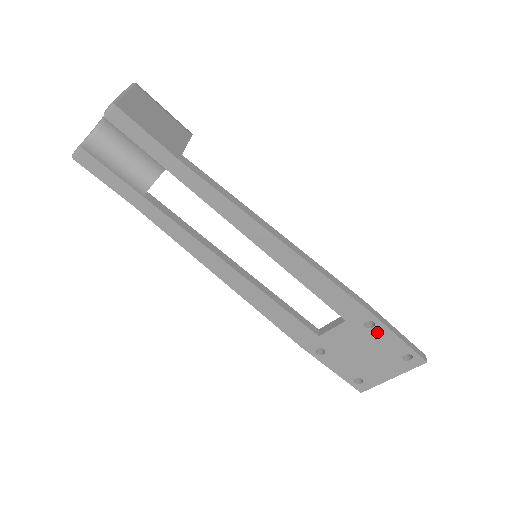
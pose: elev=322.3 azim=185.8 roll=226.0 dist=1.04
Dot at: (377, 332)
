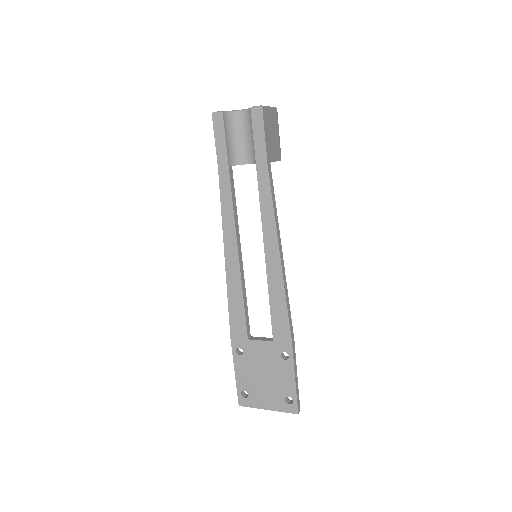
Dot at: (285, 365)
